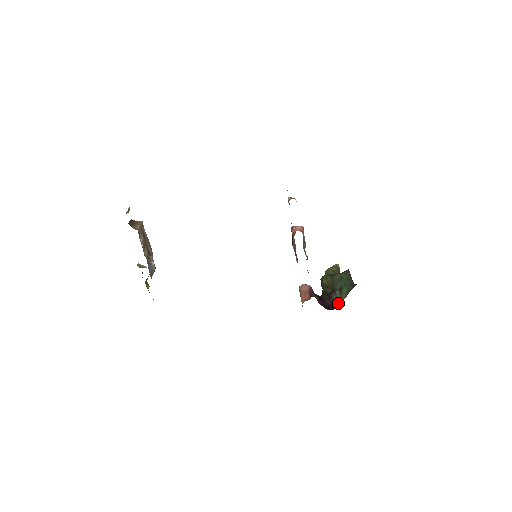
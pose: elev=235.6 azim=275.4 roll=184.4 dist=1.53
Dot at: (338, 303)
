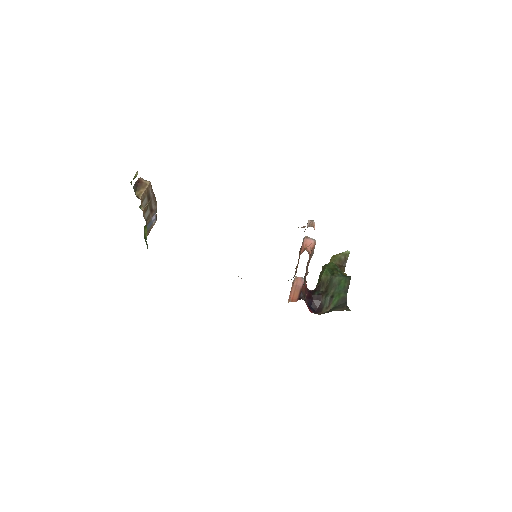
Dot at: (324, 309)
